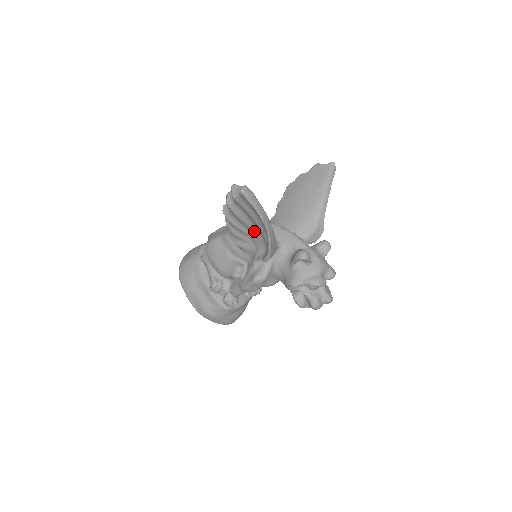
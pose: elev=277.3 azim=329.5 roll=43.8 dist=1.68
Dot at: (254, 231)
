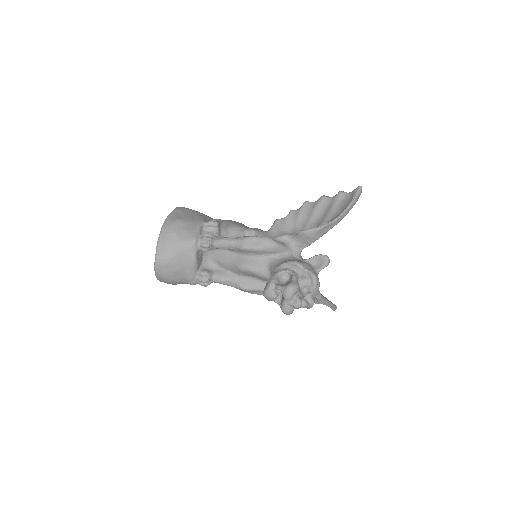
Dot at: (309, 225)
